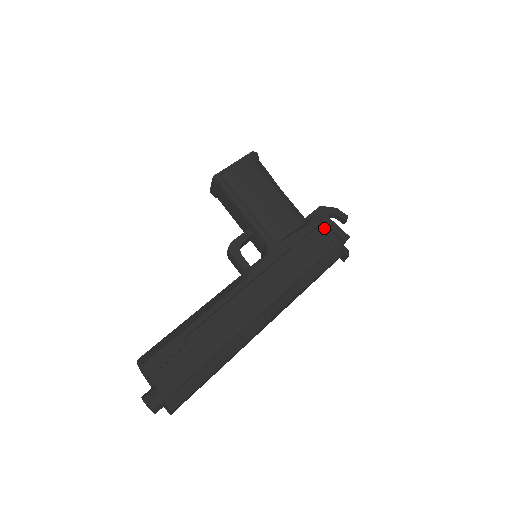
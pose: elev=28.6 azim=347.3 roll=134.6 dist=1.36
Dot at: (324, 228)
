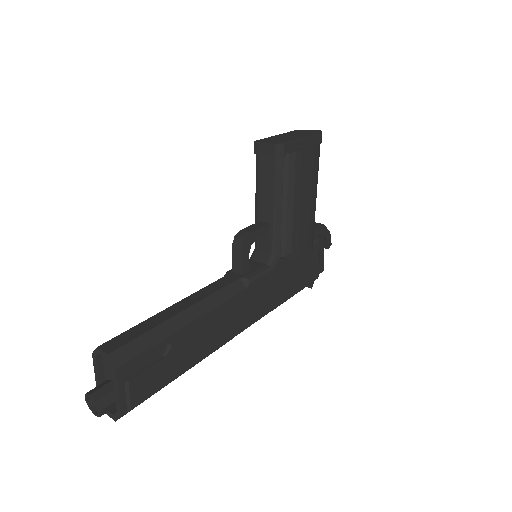
Dot at: (317, 256)
